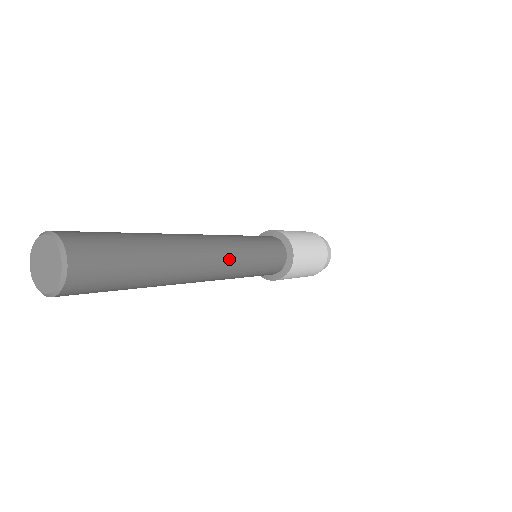
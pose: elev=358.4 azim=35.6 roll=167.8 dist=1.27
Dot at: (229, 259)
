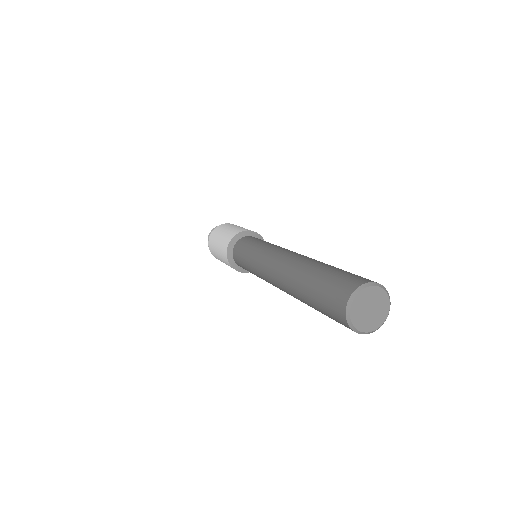
Dot at: occluded
